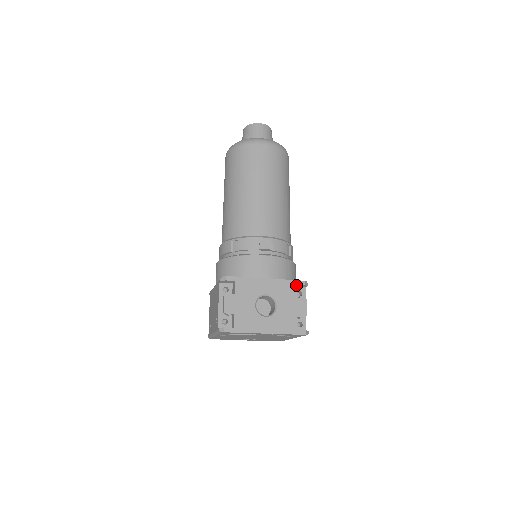
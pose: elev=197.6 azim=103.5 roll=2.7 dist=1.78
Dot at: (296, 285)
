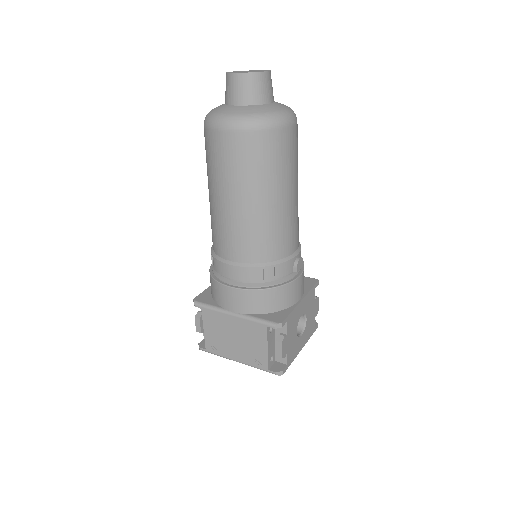
Dot at: occluded
